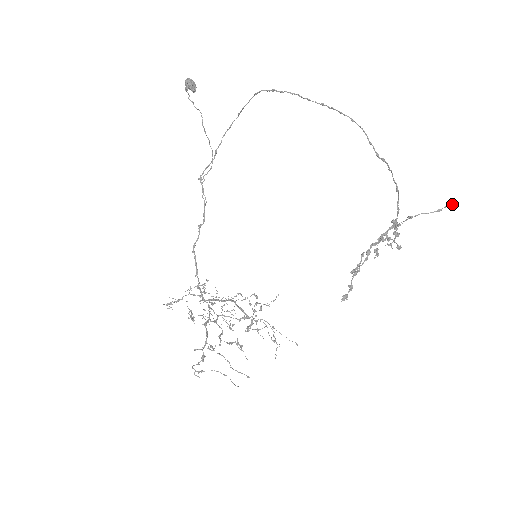
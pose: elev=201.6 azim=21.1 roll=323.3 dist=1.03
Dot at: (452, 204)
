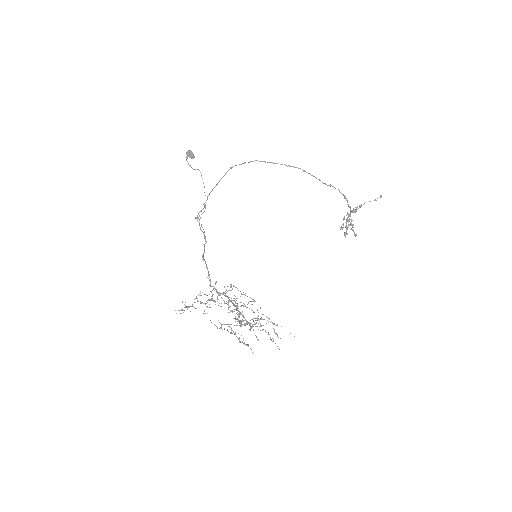
Dot at: (381, 196)
